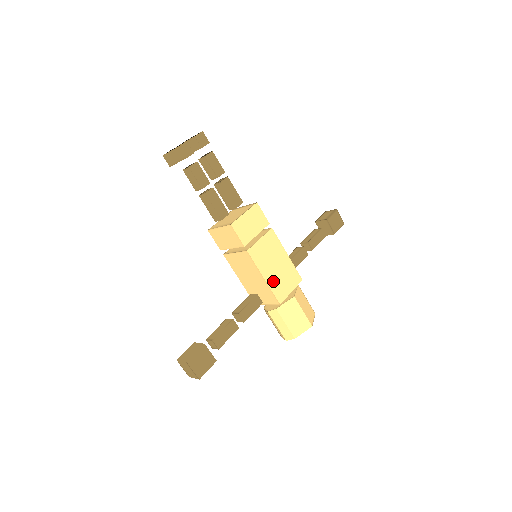
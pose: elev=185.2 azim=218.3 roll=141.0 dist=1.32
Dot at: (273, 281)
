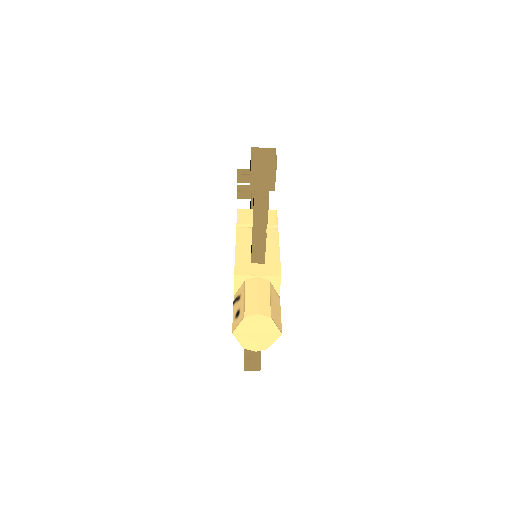
Dot at: occluded
